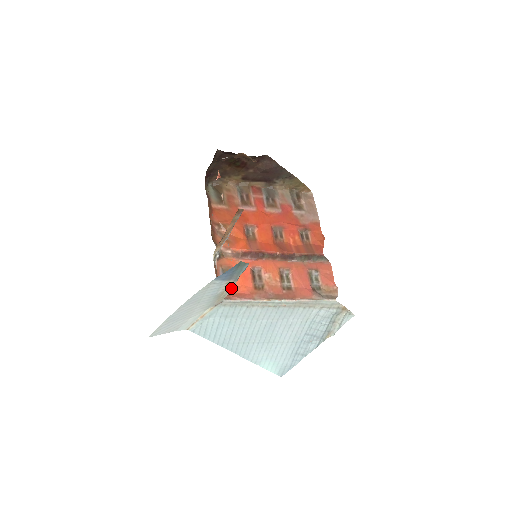
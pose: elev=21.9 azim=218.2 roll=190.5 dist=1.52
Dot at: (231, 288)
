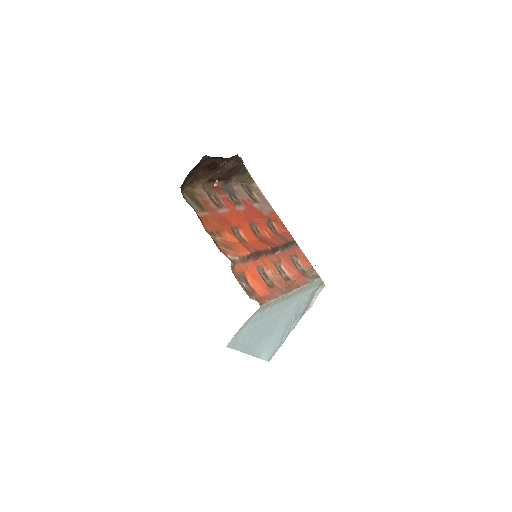
Dot at: occluded
